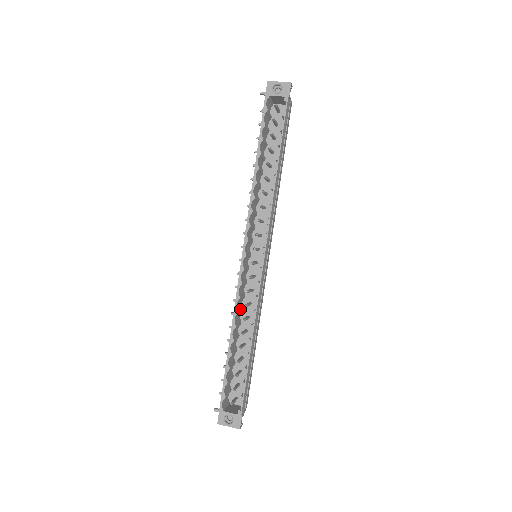
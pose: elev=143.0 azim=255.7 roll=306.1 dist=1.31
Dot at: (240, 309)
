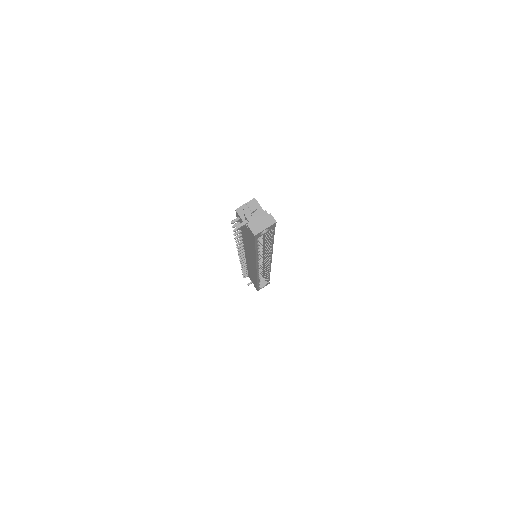
Dot at: occluded
